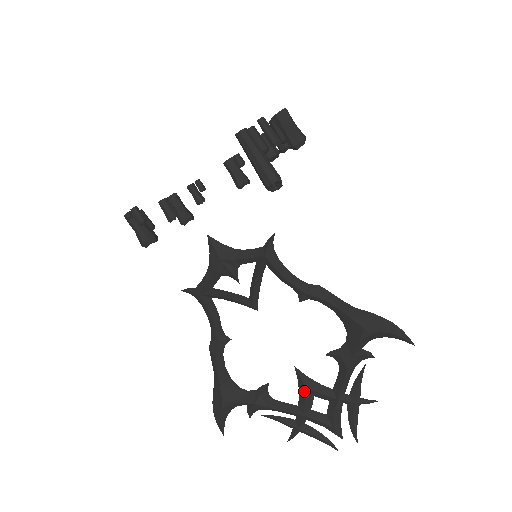
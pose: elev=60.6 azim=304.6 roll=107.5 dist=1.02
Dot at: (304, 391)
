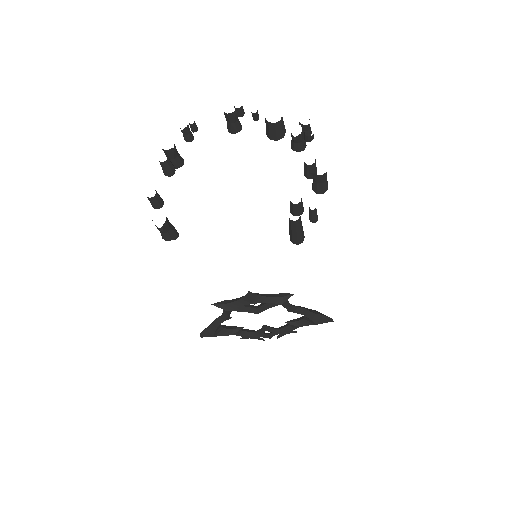
Dot at: (263, 331)
